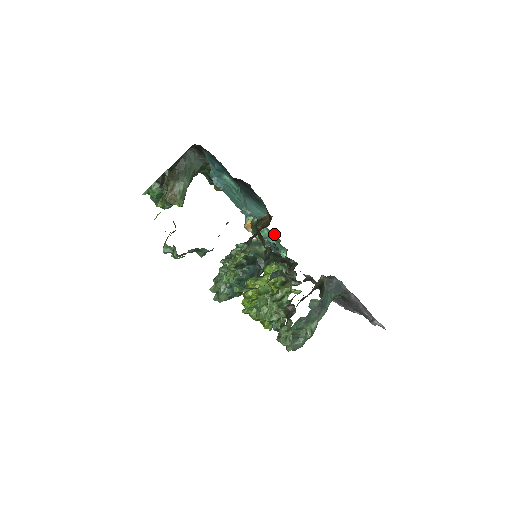
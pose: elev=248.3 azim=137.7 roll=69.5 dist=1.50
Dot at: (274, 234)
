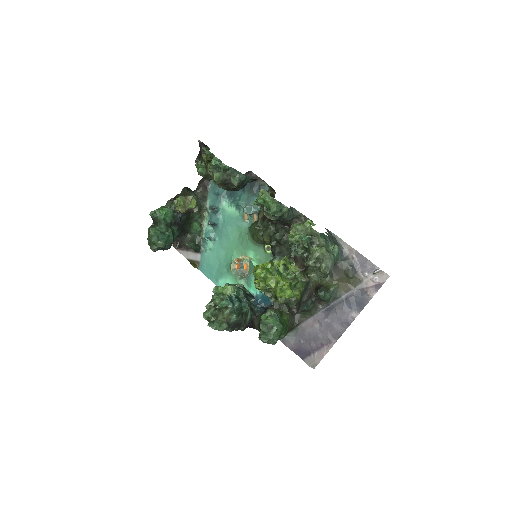
Dot at: (264, 252)
